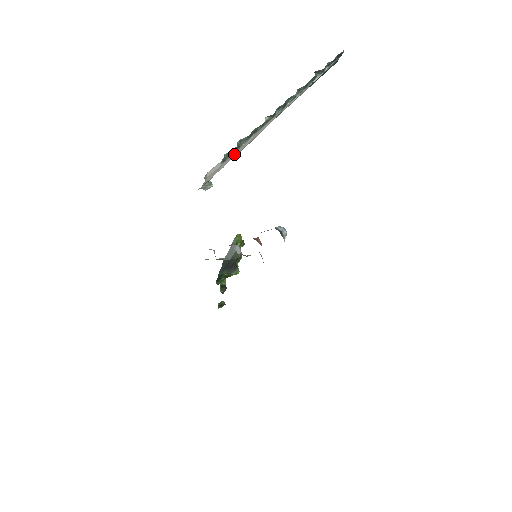
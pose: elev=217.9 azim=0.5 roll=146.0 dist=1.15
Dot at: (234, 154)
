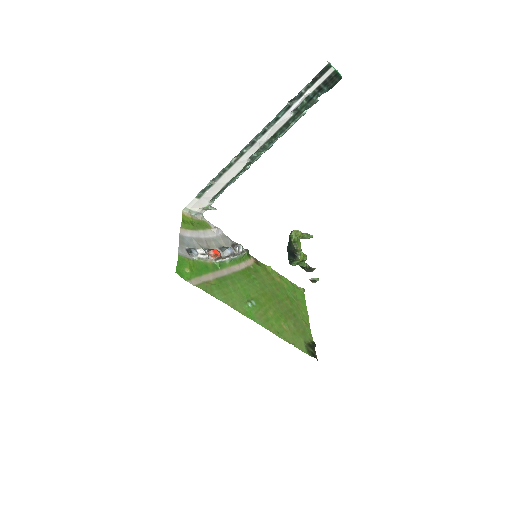
Dot at: (214, 189)
